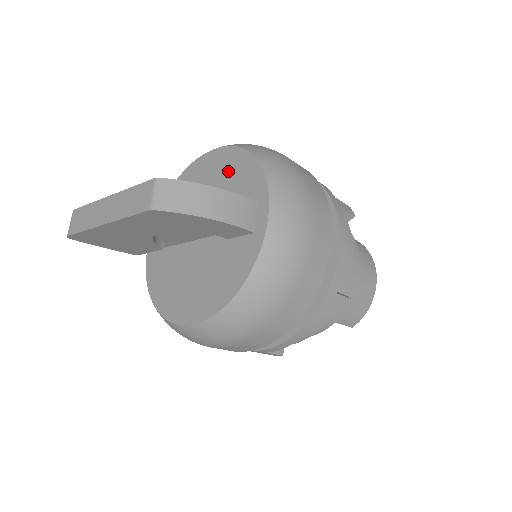
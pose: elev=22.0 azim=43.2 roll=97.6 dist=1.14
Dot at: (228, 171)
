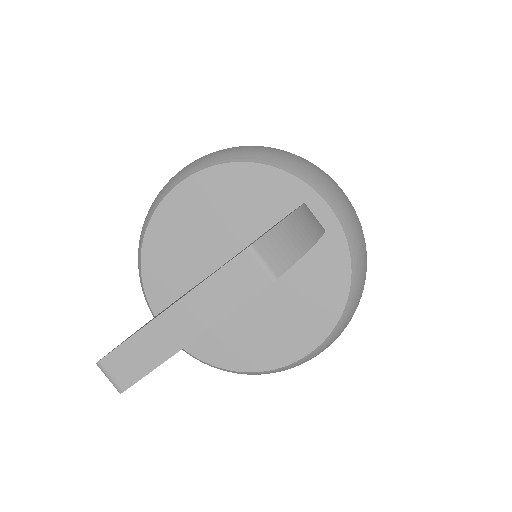
Dot at: (229, 194)
